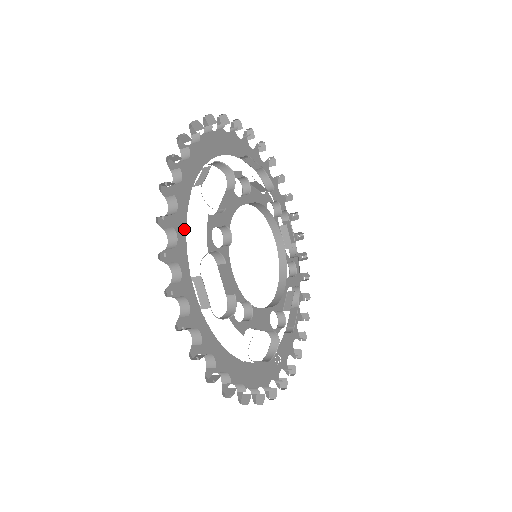
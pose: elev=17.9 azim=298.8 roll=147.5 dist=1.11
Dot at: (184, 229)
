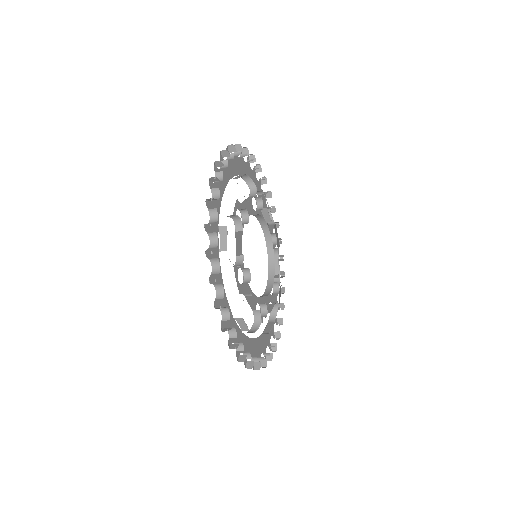
Dot at: (224, 291)
